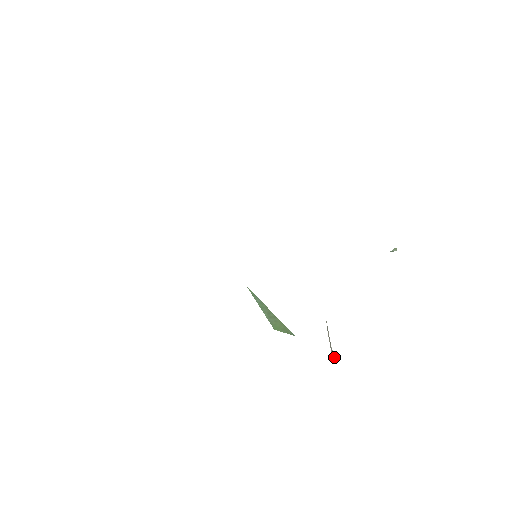
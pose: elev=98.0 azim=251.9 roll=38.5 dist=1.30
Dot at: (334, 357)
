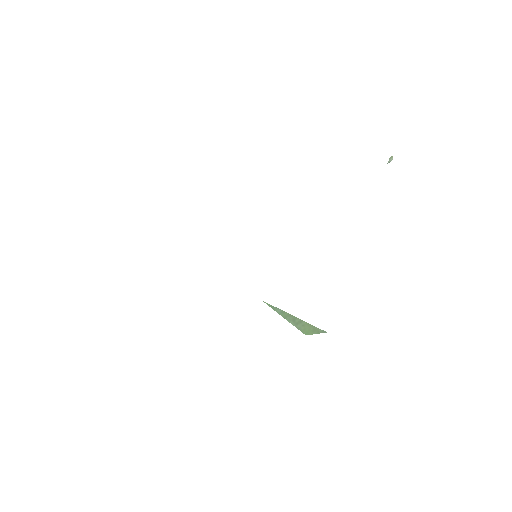
Dot at: occluded
